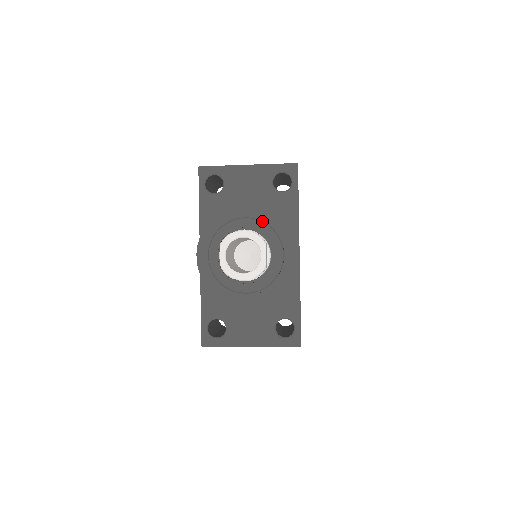
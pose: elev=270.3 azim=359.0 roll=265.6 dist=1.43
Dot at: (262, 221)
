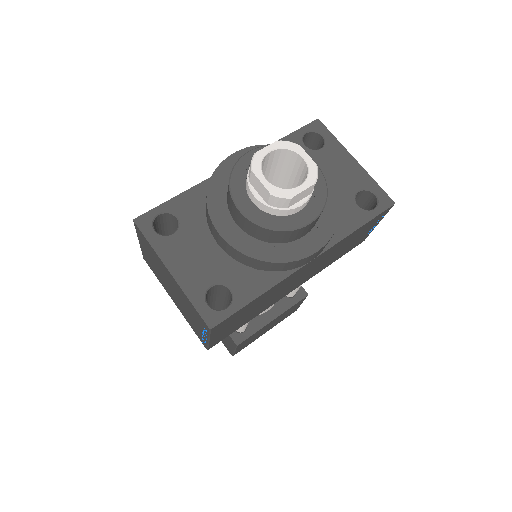
Dot at: occluded
